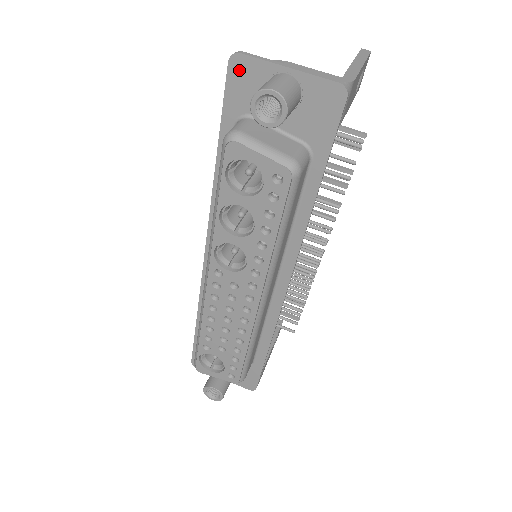
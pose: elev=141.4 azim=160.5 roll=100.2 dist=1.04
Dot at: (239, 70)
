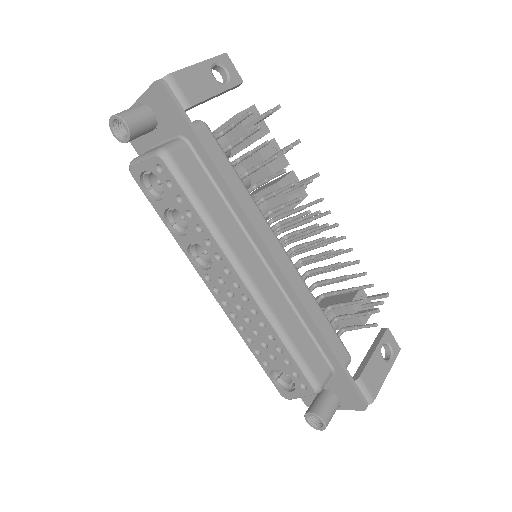
Dot at: occluded
